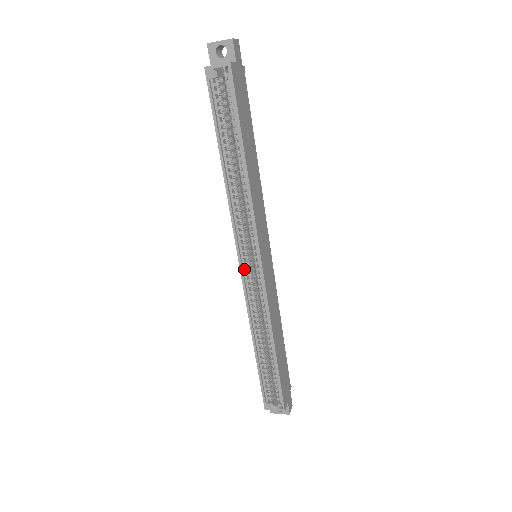
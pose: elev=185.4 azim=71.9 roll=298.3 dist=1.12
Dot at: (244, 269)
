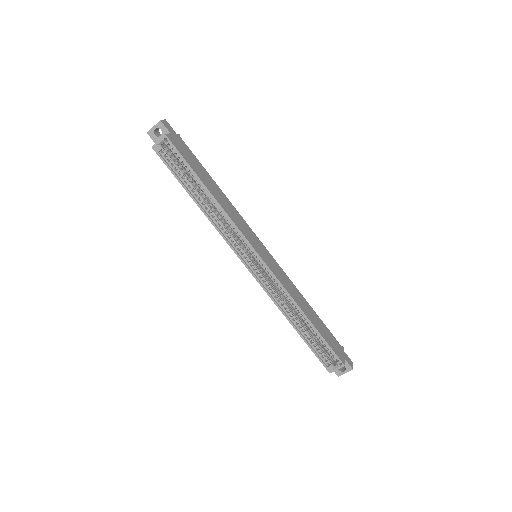
Dot at: (251, 268)
